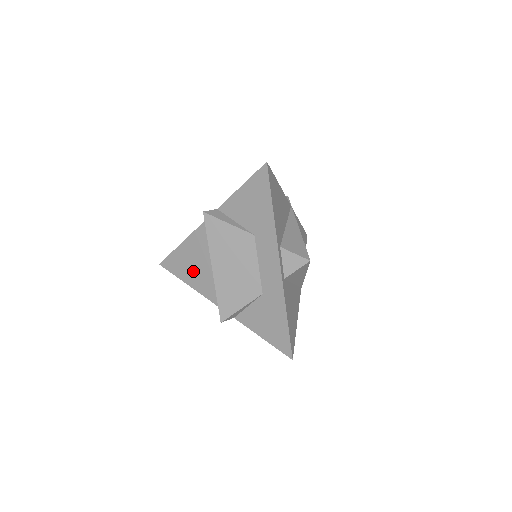
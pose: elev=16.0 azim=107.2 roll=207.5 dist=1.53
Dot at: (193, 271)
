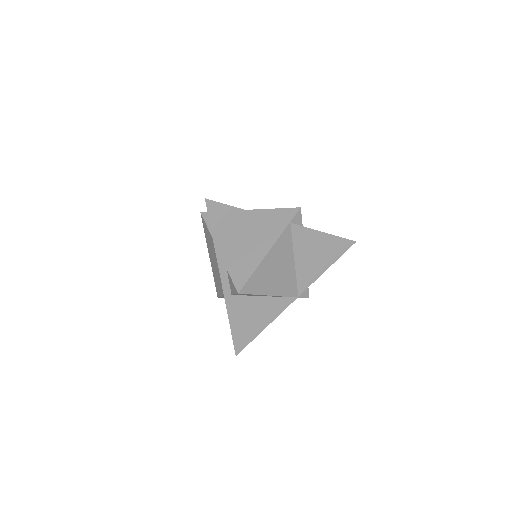
Dot at: occluded
